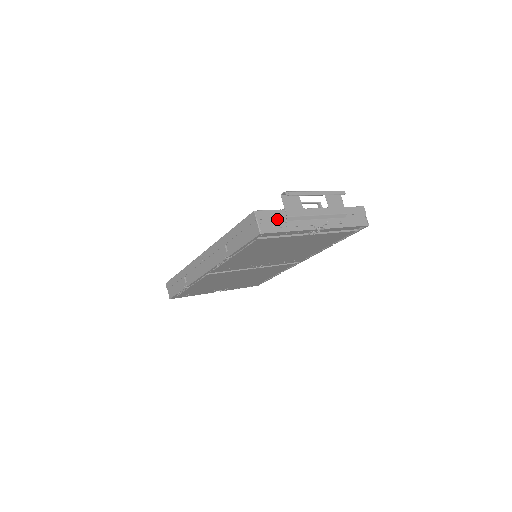
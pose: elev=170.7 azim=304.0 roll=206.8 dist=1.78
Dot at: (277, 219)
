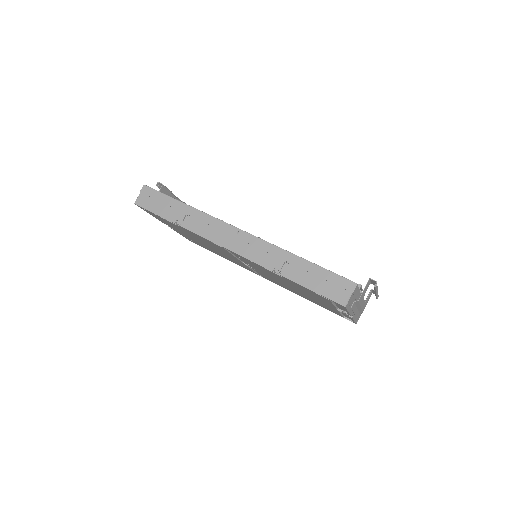
Dot at: (354, 297)
